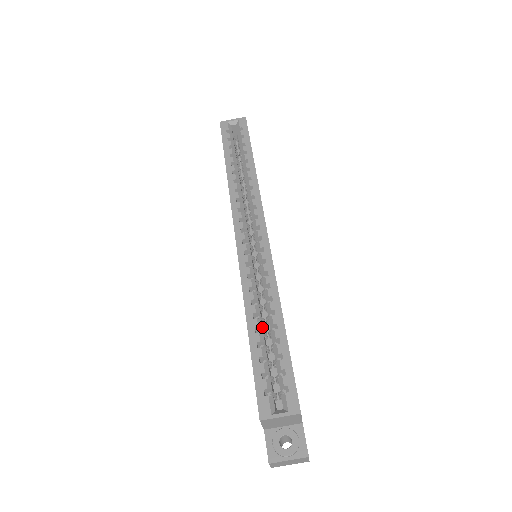
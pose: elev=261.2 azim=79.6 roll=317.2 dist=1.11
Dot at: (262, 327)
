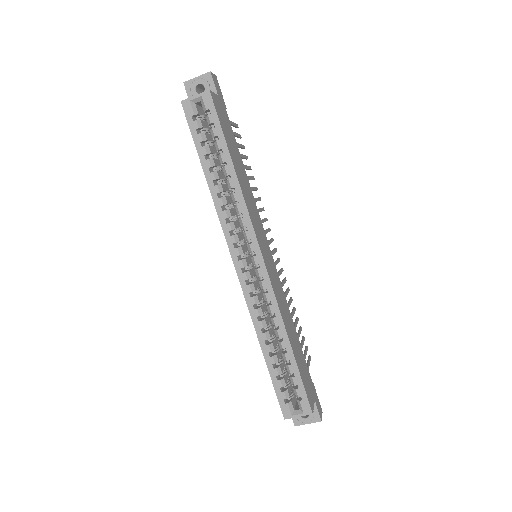
Dot at: (274, 350)
